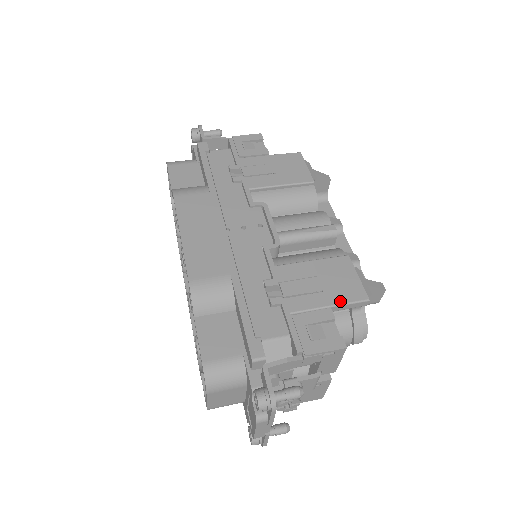
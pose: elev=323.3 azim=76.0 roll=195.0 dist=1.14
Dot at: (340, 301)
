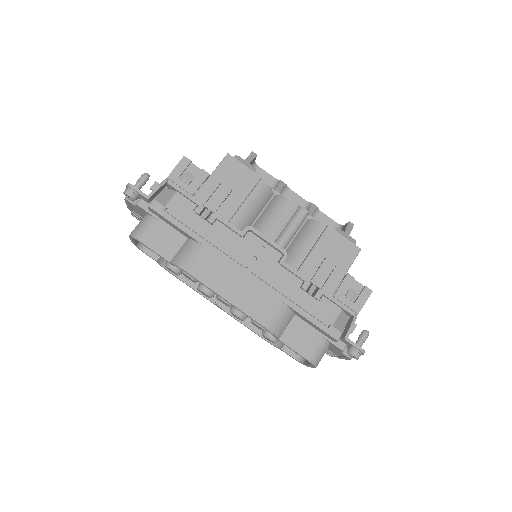
Dot at: (349, 264)
